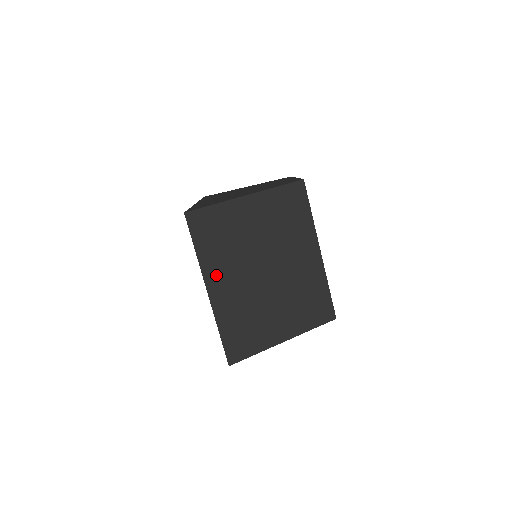
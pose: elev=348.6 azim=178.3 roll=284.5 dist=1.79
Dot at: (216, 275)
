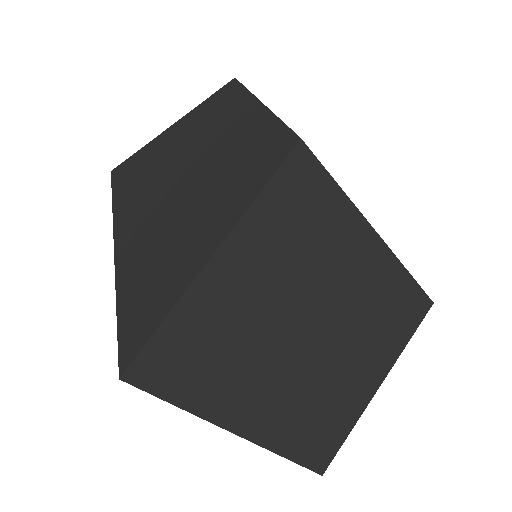
Dot at: (239, 407)
